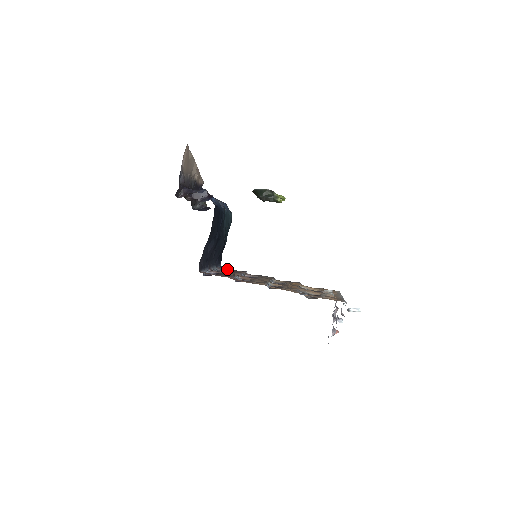
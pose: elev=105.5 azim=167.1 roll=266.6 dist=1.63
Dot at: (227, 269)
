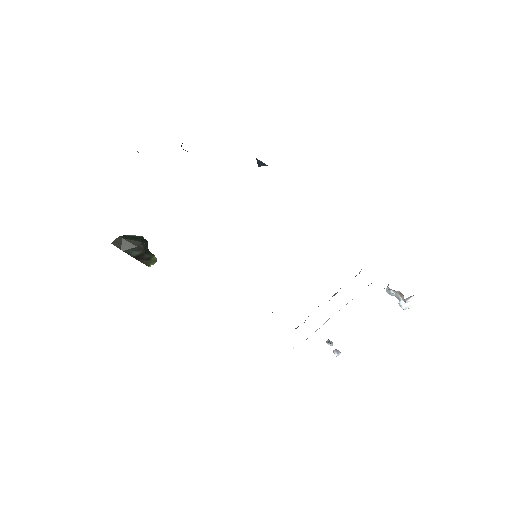
Dot at: occluded
